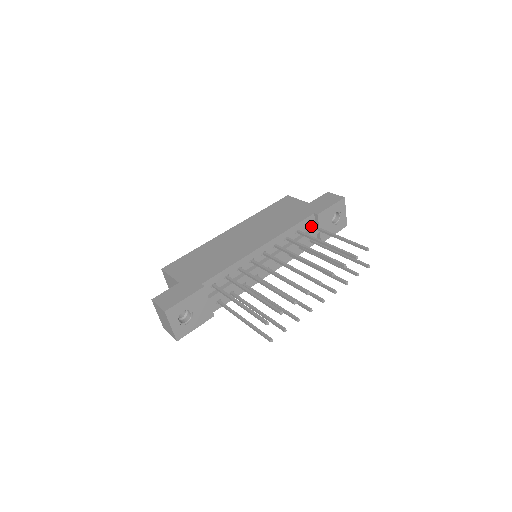
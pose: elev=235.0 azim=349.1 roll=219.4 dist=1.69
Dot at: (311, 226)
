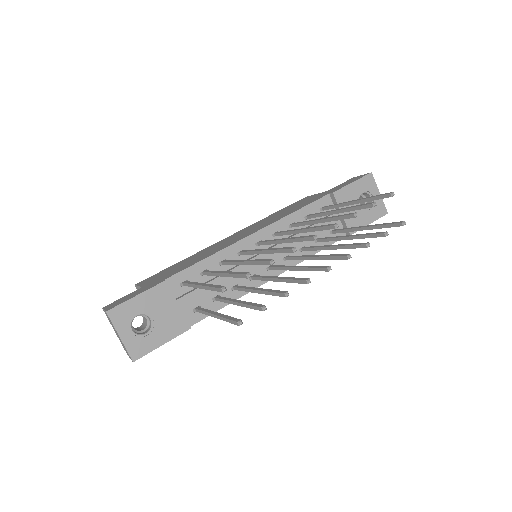
Dot at: (326, 207)
